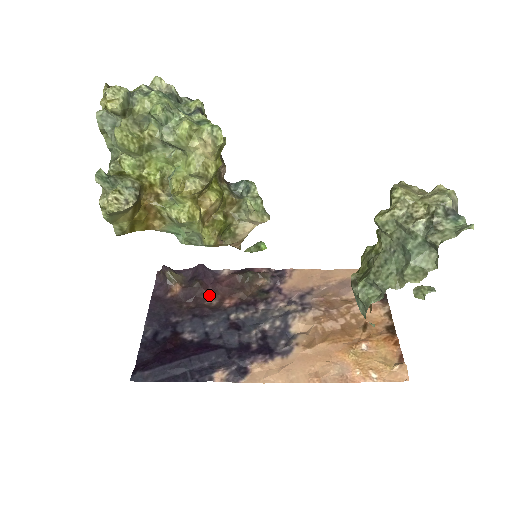
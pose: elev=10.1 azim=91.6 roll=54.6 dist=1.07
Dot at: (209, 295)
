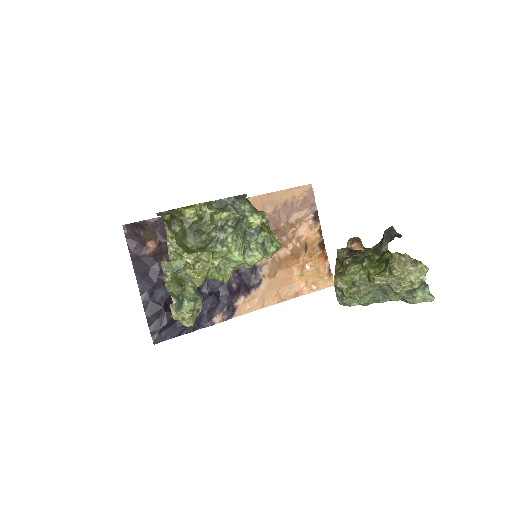
Dot at: occluded
